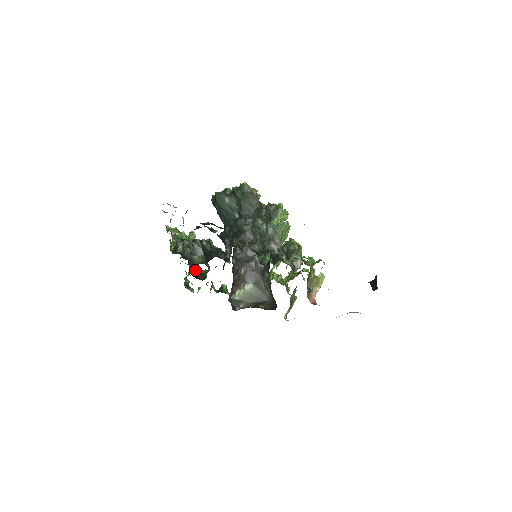
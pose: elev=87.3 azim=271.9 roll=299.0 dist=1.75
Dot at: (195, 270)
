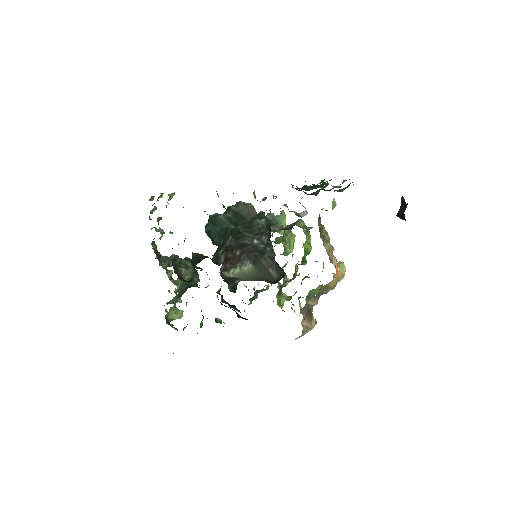
Dot at: (180, 276)
